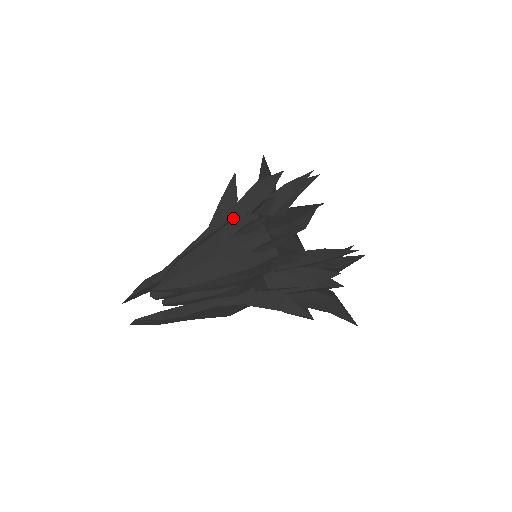
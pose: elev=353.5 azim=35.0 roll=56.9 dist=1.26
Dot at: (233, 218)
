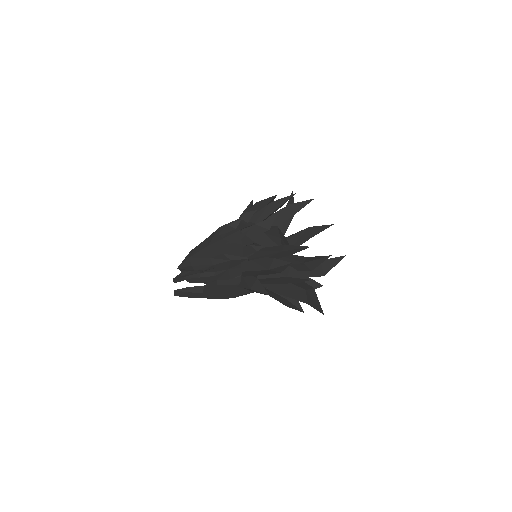
Dot at: occluded
